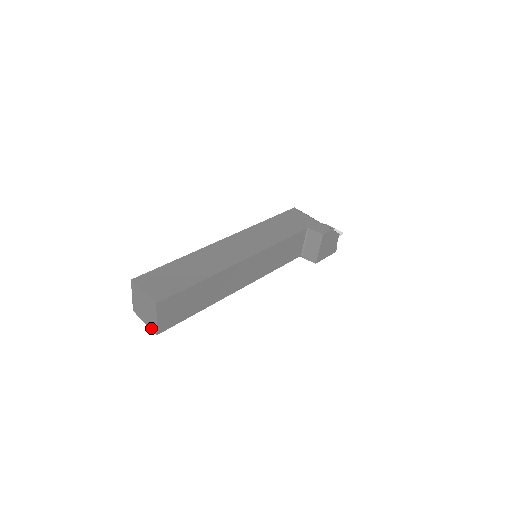
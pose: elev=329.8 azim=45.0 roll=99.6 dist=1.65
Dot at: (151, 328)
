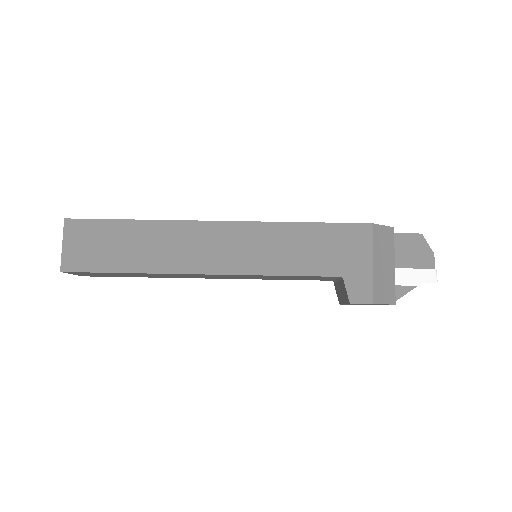
Dot at: occluded
